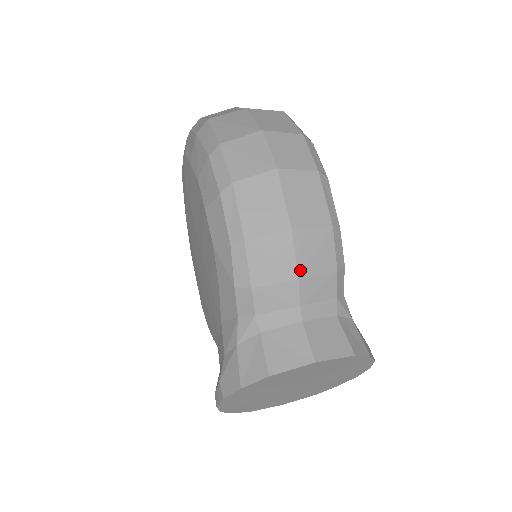
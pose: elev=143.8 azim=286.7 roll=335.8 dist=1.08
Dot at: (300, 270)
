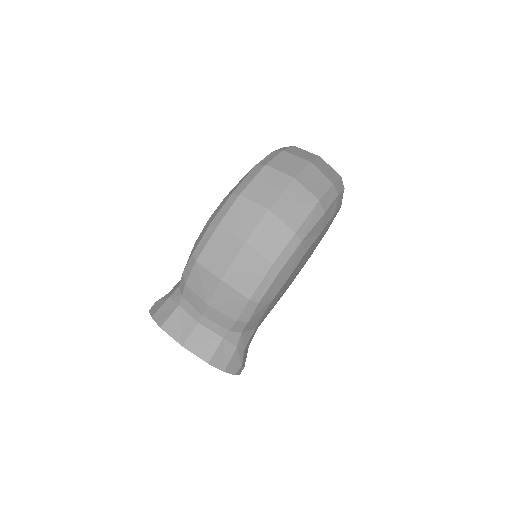
Dot at: (212, 302)
